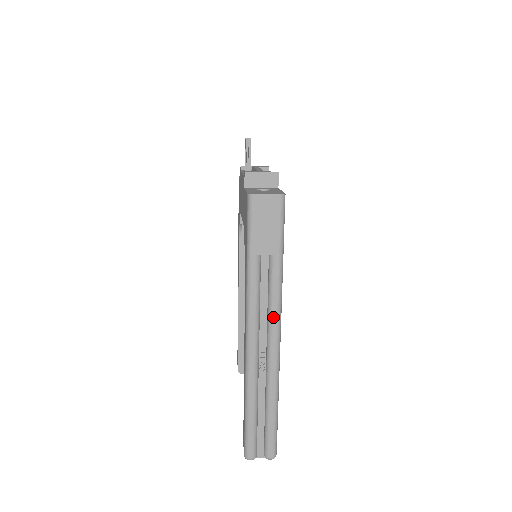
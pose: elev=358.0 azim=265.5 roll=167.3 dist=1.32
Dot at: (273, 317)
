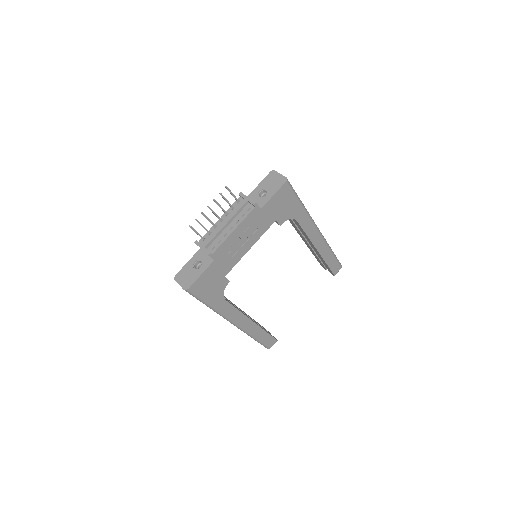
Dot at: (224, 318)
